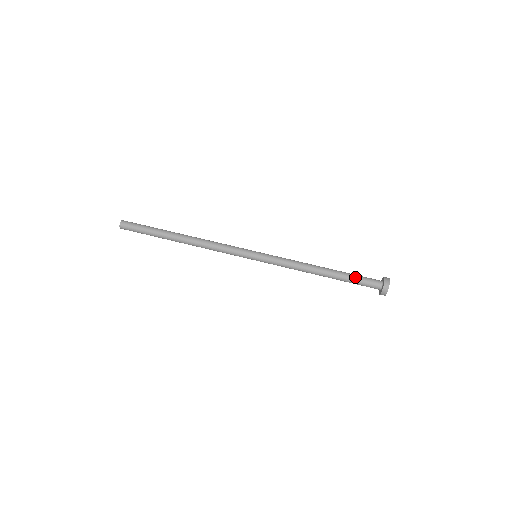
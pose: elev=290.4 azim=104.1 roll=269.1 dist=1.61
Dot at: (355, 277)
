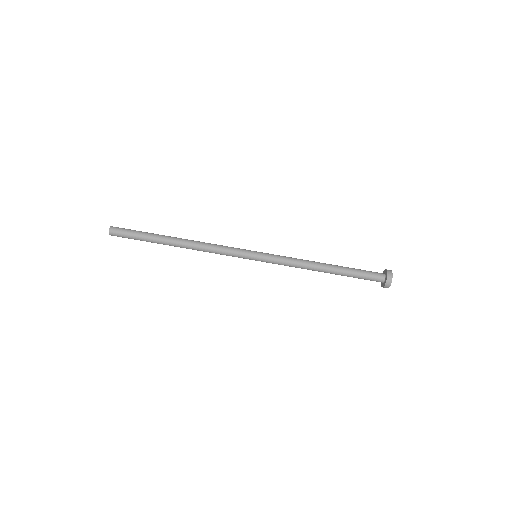
Dot at: (358, 269)
